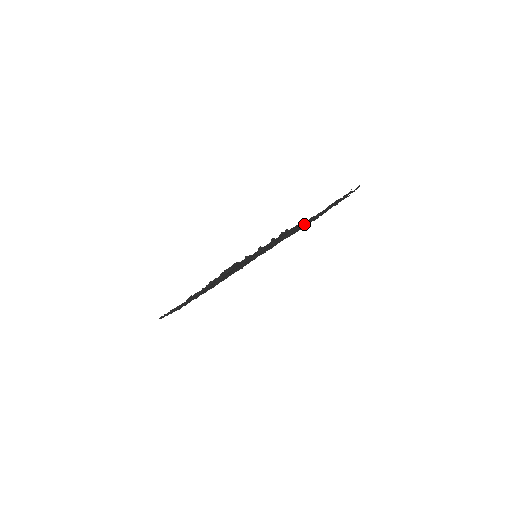
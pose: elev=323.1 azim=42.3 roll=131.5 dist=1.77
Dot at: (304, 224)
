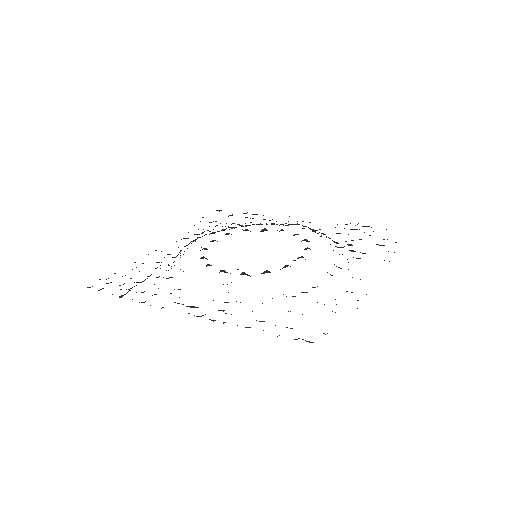
Dot at: occluded
